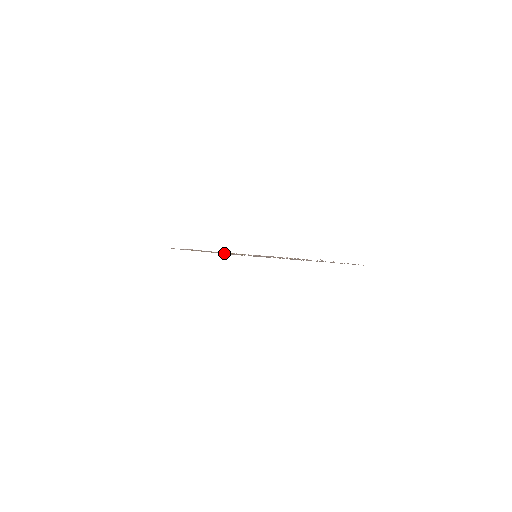
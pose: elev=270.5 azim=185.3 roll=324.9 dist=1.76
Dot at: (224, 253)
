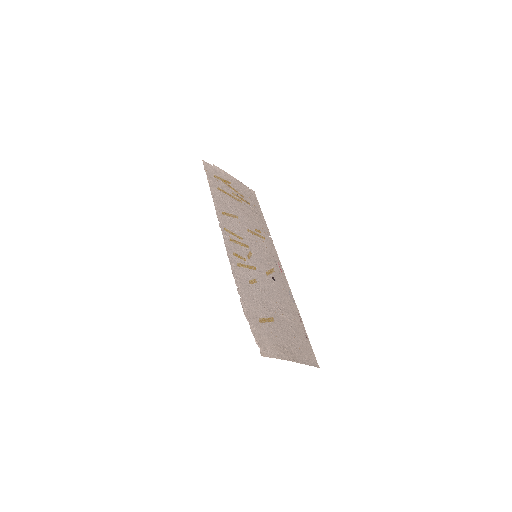
Dot at: (240, 214)
